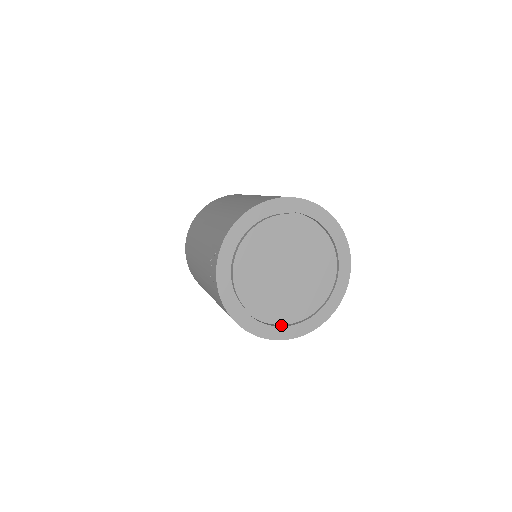
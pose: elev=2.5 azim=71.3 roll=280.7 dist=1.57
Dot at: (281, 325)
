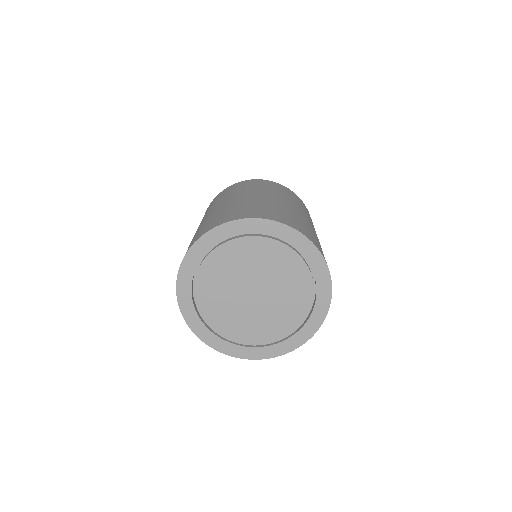
Dot at: (255, 345)
